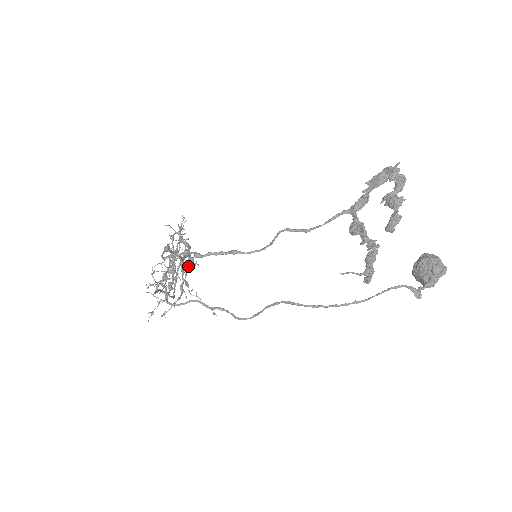
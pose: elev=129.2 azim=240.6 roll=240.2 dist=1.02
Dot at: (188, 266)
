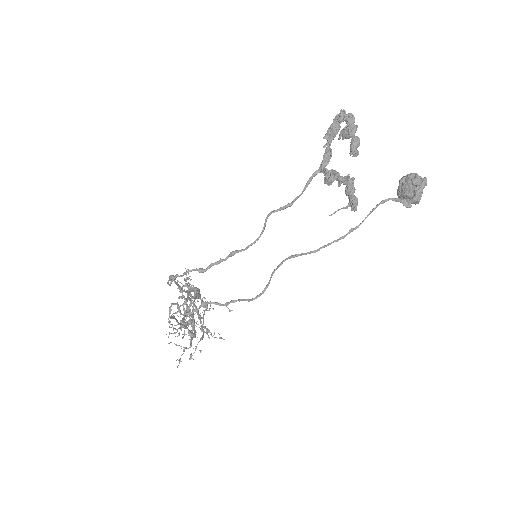
Dot at: (203, 310)
